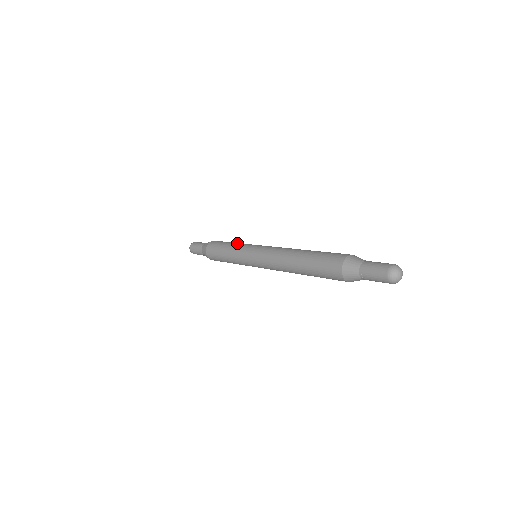
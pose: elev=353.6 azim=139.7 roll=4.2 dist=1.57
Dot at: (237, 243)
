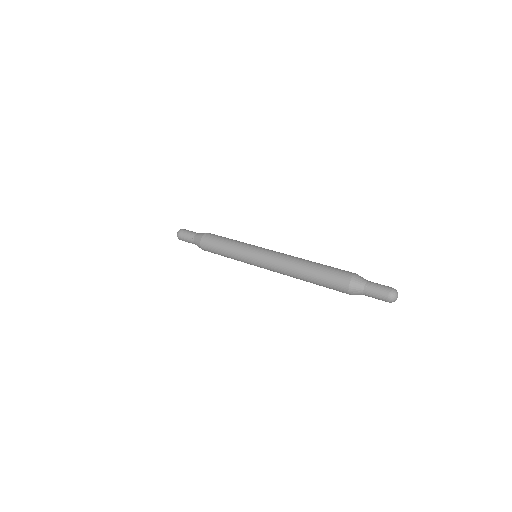
Dot at: (231, 248)
